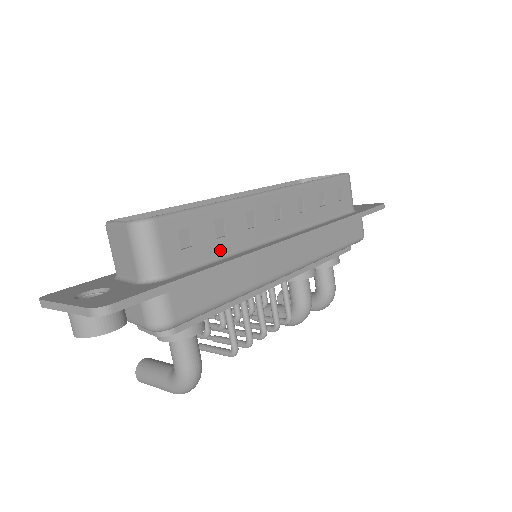
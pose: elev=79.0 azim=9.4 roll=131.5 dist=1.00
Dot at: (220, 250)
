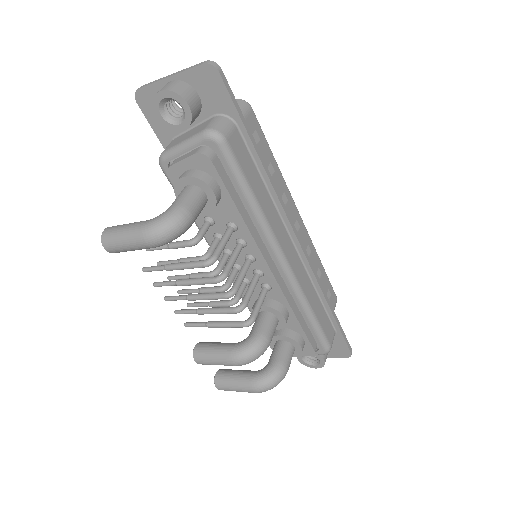
Dot at: occluded
